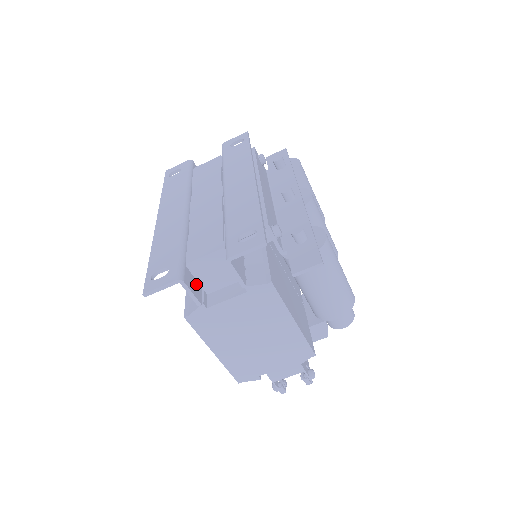
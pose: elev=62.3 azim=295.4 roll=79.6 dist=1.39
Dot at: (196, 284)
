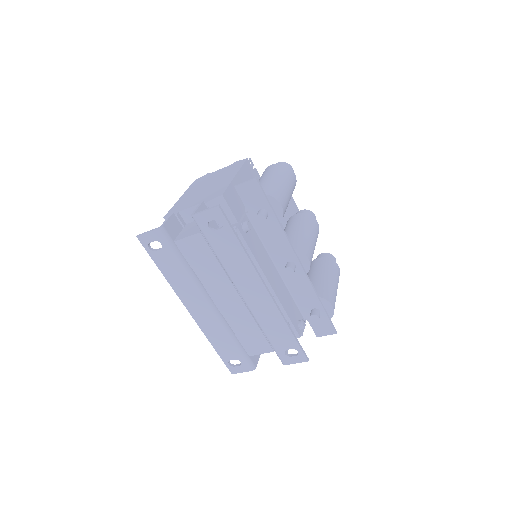
Dot at: occluded
